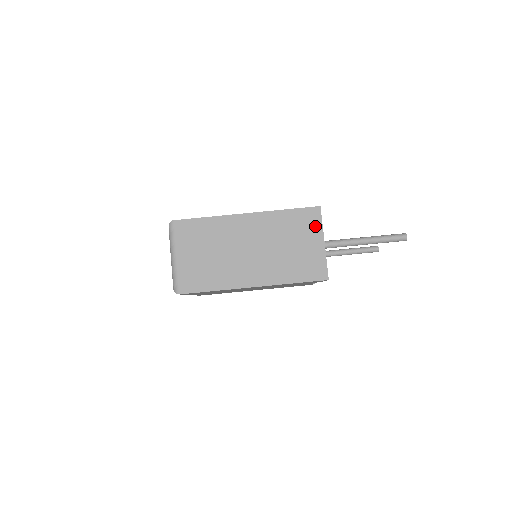
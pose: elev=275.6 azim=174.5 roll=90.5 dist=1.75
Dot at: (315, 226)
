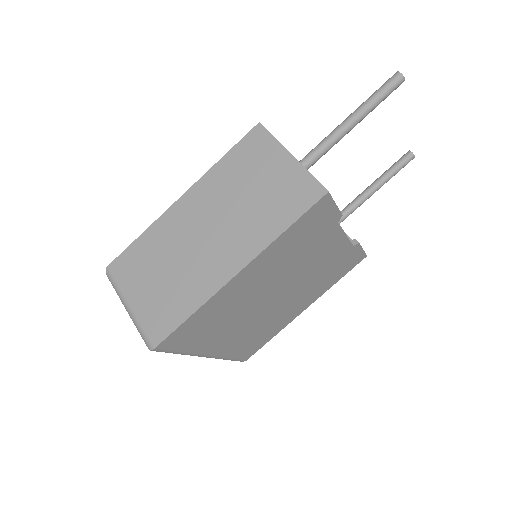
Dot at: (267, 147)
